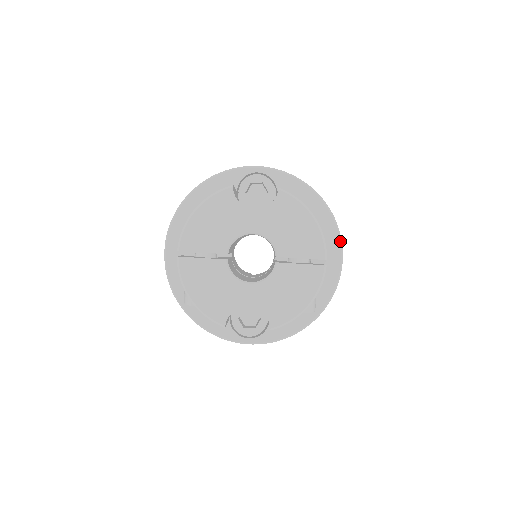
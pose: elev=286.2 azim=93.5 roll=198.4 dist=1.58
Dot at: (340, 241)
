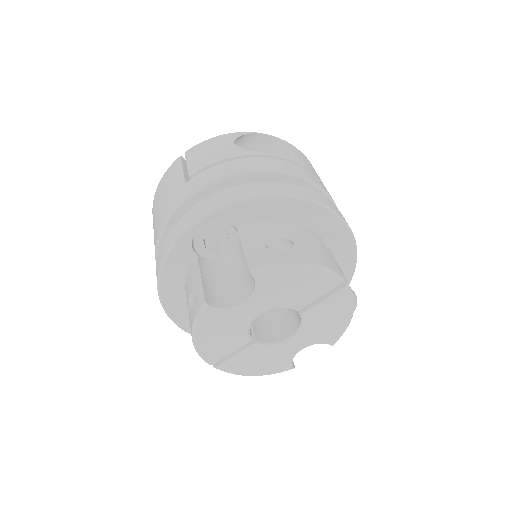
Dot at: (332, 212)
